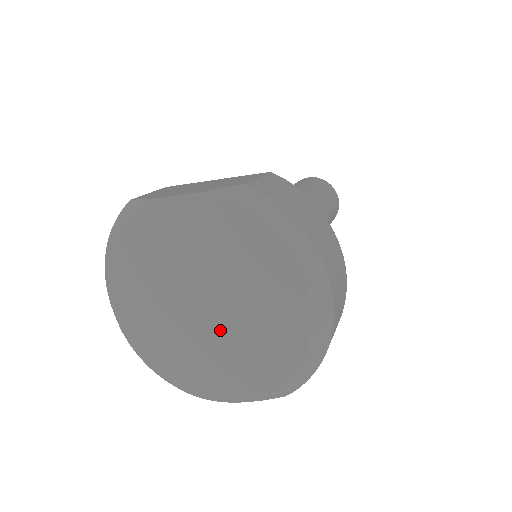
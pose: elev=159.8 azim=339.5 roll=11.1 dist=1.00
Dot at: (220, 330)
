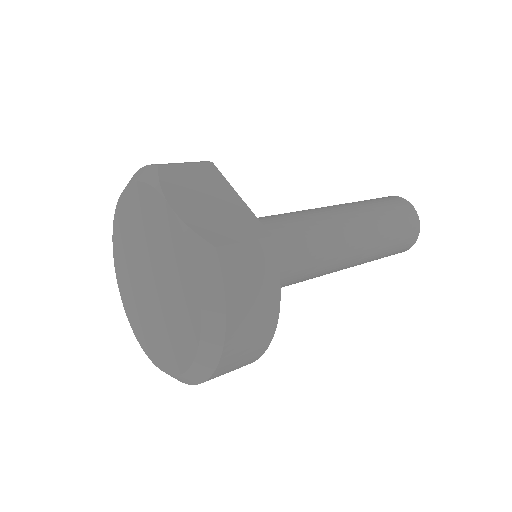
Dot at: (151, 304)
